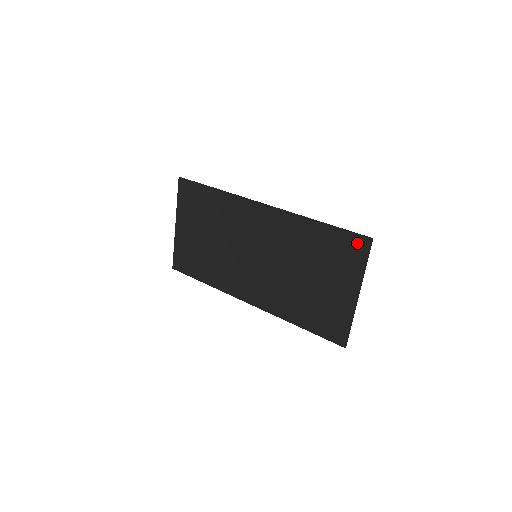
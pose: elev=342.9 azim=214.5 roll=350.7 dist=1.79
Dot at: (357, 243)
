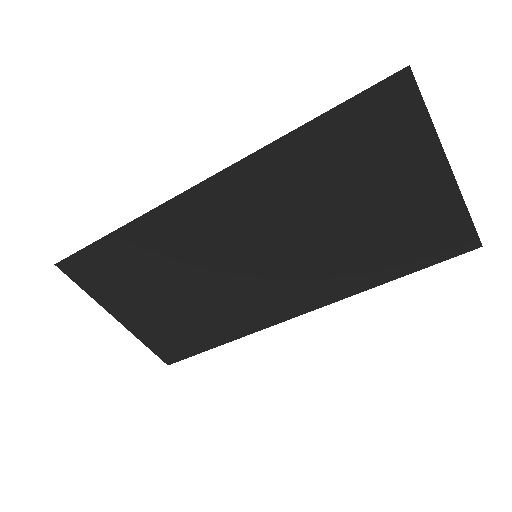
Dot at: (388, 98)
